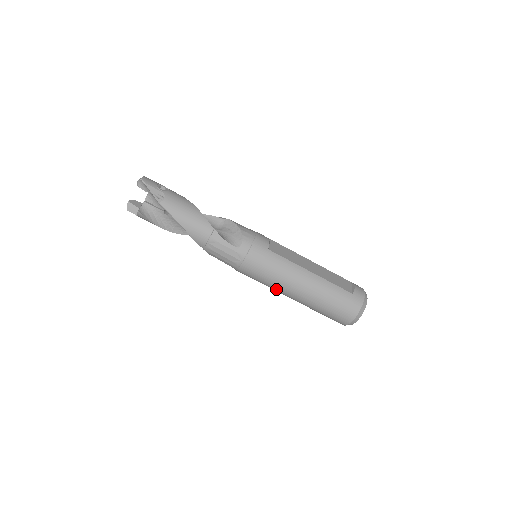
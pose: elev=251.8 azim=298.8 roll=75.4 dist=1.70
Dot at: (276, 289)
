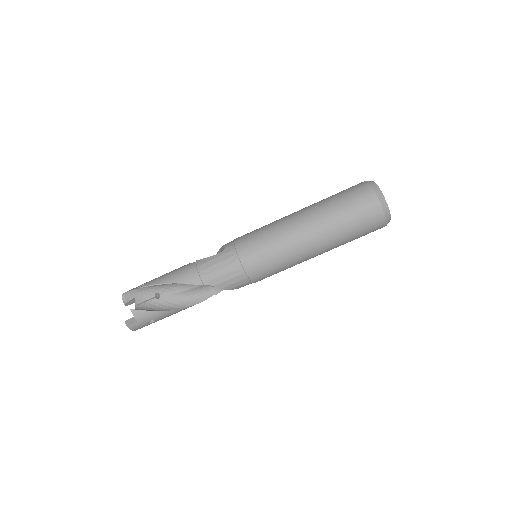
Dot at: (290, 248)
